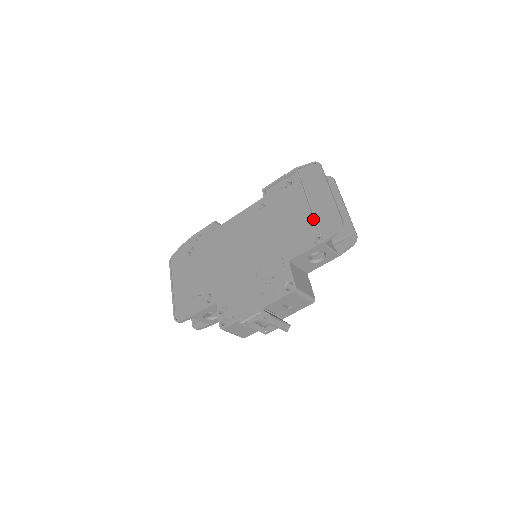
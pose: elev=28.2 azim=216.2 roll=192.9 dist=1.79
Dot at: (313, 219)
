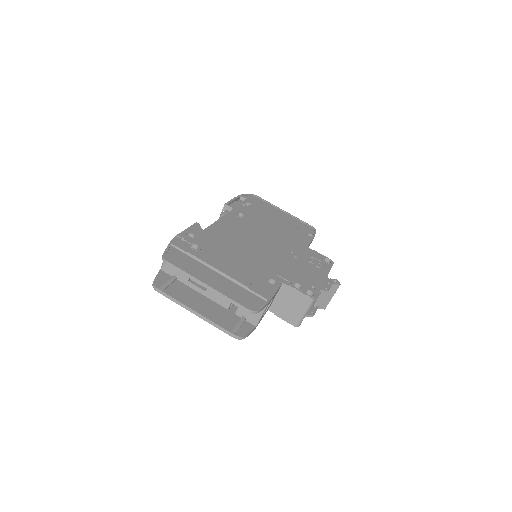
Dot at: occluded
